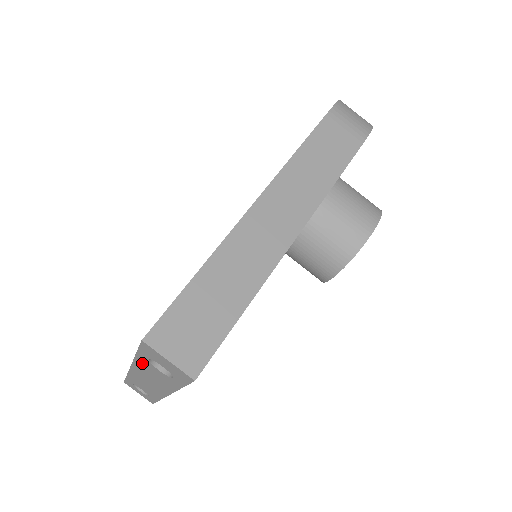
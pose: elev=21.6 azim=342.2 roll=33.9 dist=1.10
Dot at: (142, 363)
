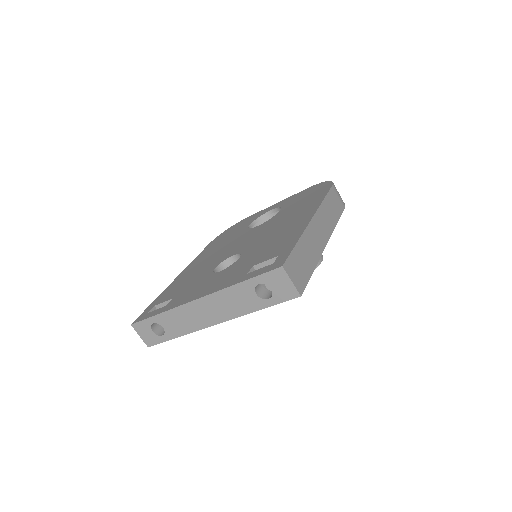
Dot at: (237, 290)
